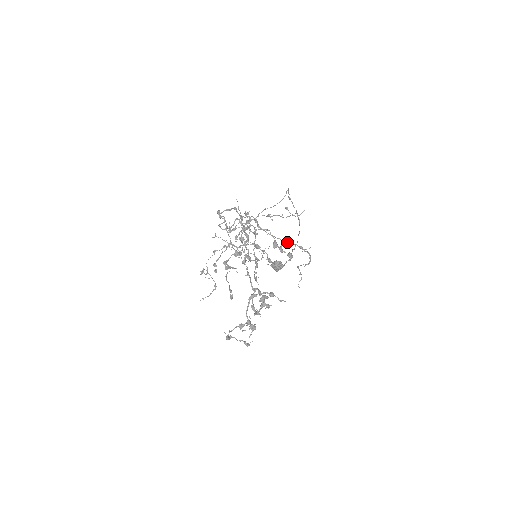
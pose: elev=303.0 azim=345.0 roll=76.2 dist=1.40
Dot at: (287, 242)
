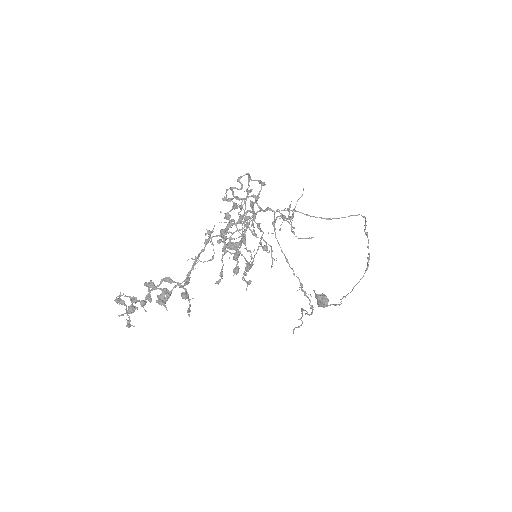
Dot at: occluded
